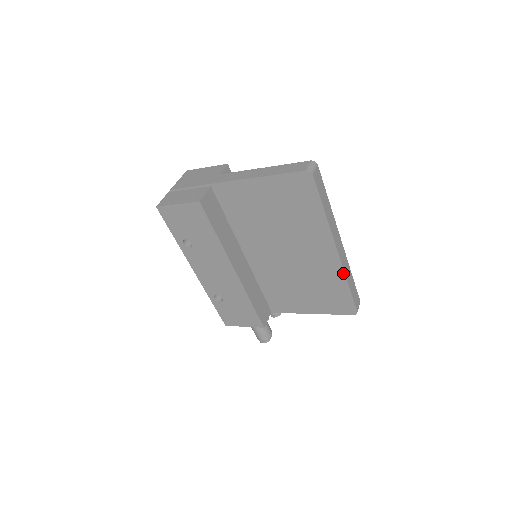
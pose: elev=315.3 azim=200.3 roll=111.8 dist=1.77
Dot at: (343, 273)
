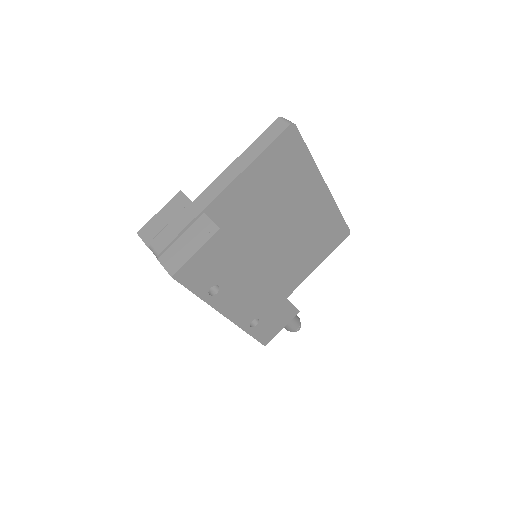
Dot at: (334, 204)
